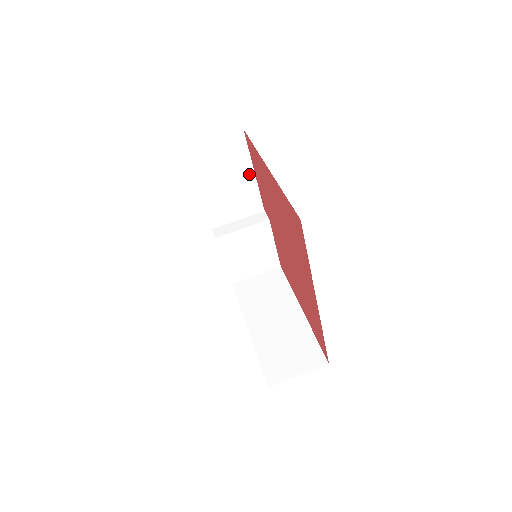
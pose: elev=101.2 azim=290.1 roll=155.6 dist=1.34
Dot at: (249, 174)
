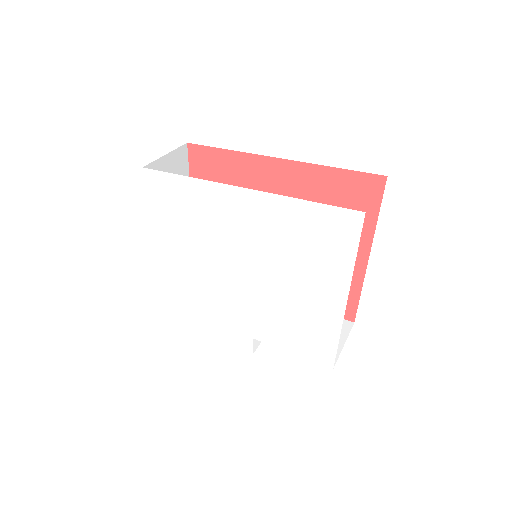
Dot at: occluded
